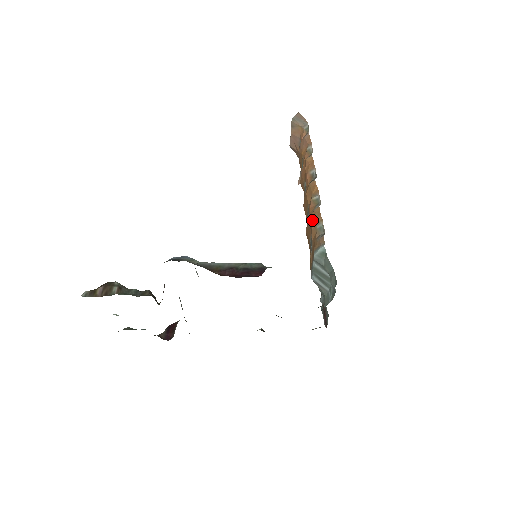
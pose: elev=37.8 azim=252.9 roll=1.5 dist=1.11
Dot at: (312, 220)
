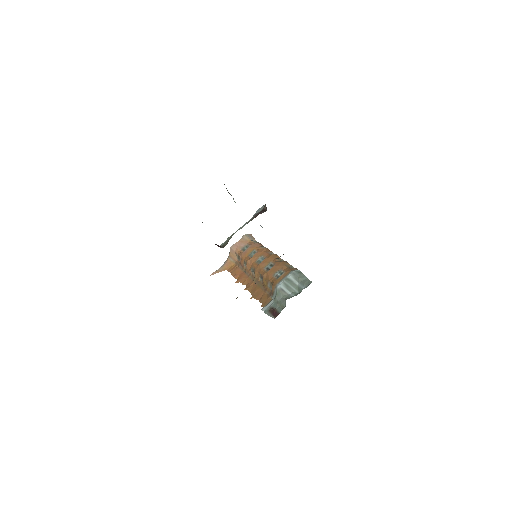
Dot at: (283, 263)
